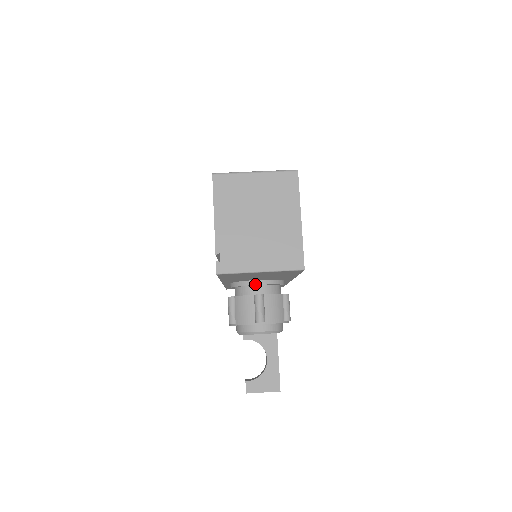
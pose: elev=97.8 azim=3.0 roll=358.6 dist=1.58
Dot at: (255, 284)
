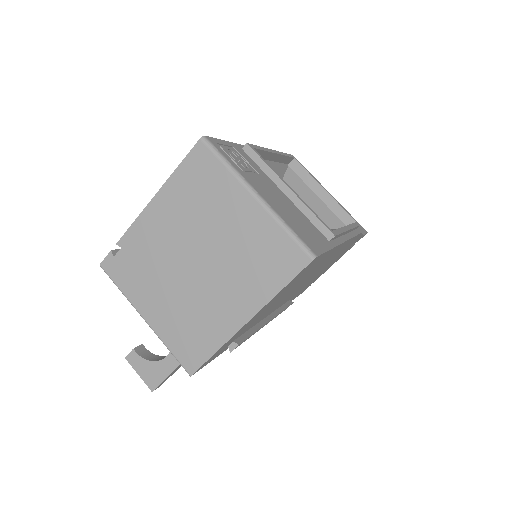
Dot at: occluded
